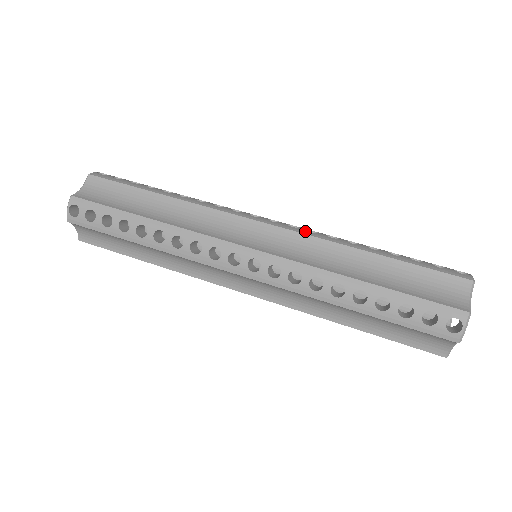
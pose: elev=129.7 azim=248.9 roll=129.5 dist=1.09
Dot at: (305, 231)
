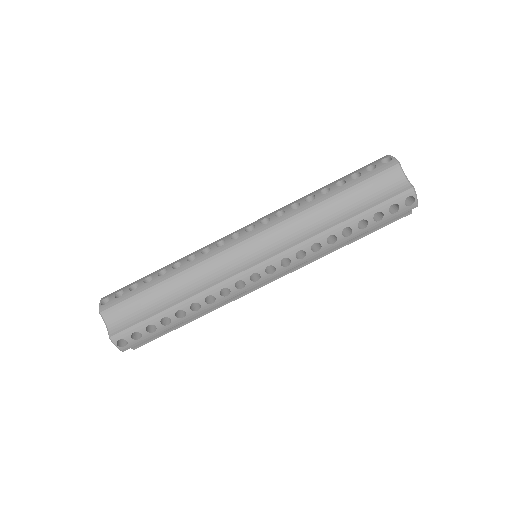
Dot at: (277, 219)
